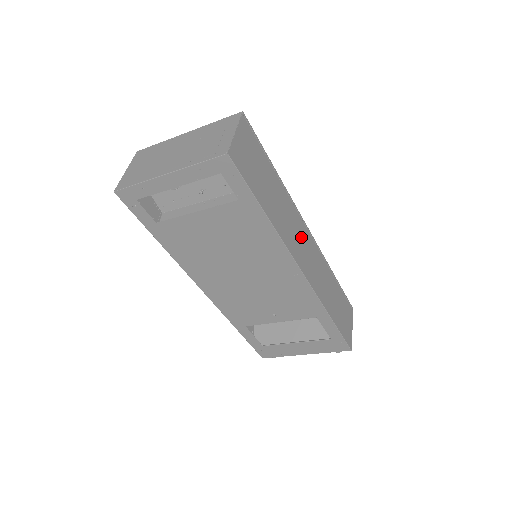
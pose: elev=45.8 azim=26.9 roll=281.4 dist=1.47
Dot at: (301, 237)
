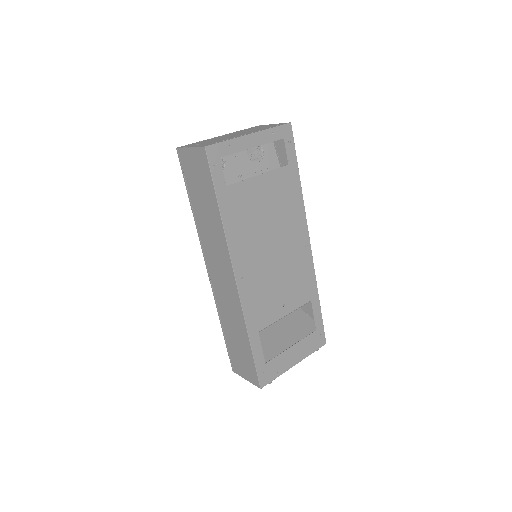
Dot at: occluded
